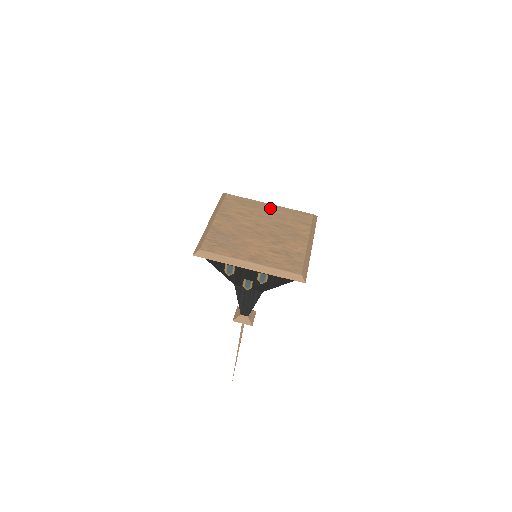
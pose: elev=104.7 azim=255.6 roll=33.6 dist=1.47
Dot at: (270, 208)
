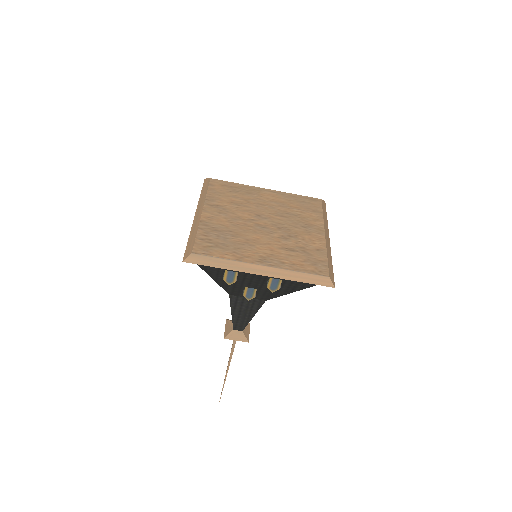
Dot at: (268, 194)
